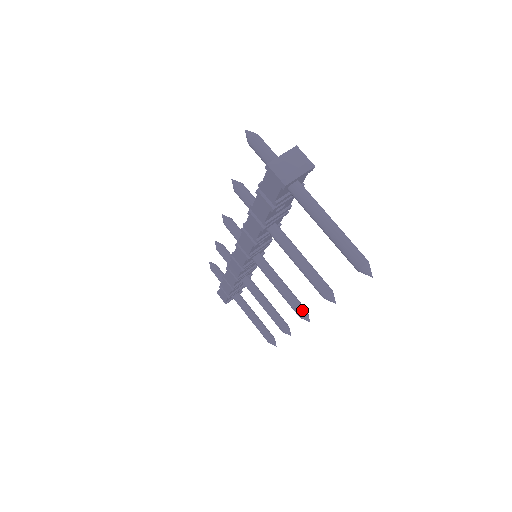
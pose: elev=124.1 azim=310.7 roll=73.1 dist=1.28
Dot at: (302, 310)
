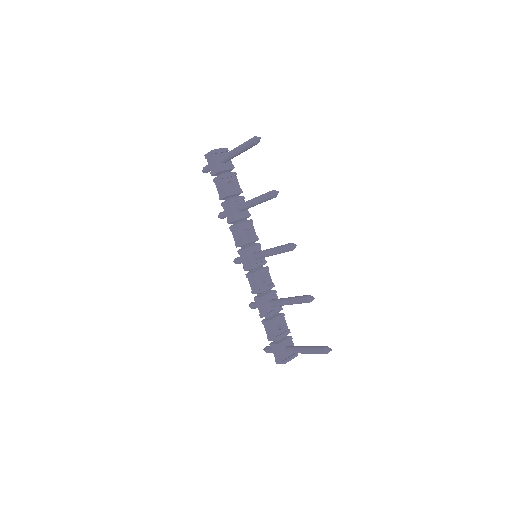
Dot at: (288, 244)
